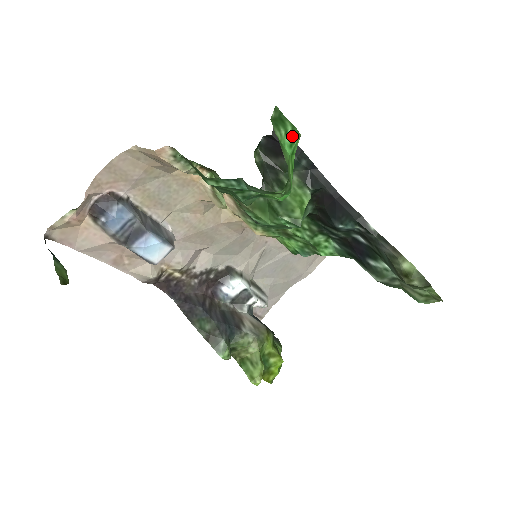
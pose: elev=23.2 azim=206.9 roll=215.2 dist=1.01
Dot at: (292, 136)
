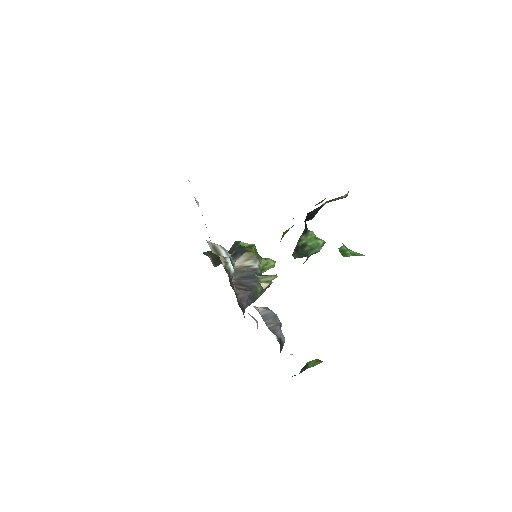
Dot at: (346, 247)
